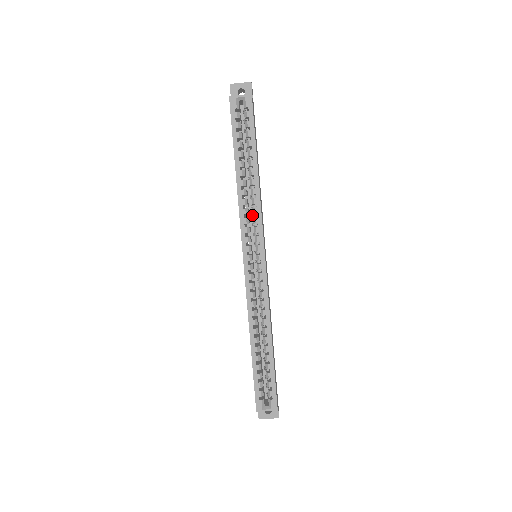
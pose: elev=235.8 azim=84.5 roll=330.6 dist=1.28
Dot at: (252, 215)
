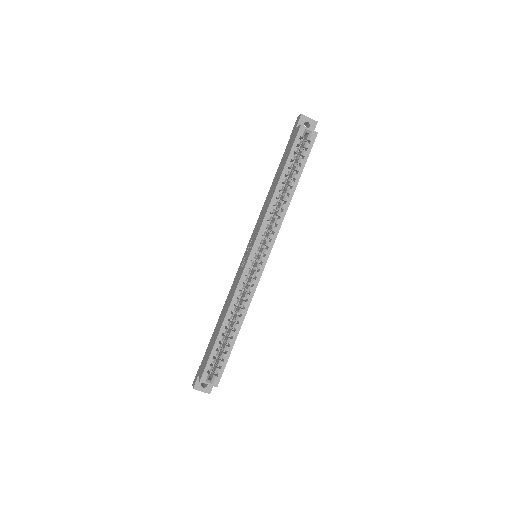
Dot at: (269, 223)
